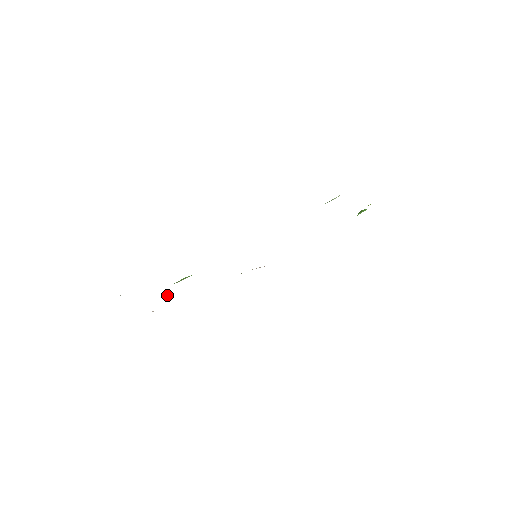
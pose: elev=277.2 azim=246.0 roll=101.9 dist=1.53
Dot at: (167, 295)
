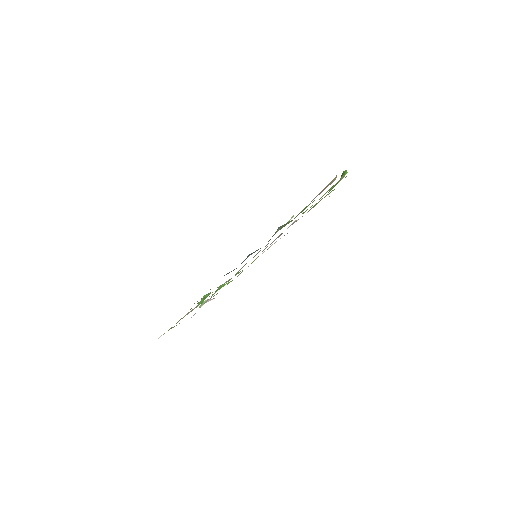
Dot at: (202, 302)
